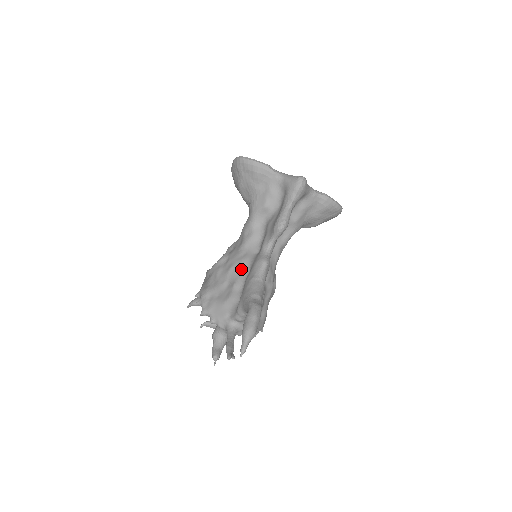
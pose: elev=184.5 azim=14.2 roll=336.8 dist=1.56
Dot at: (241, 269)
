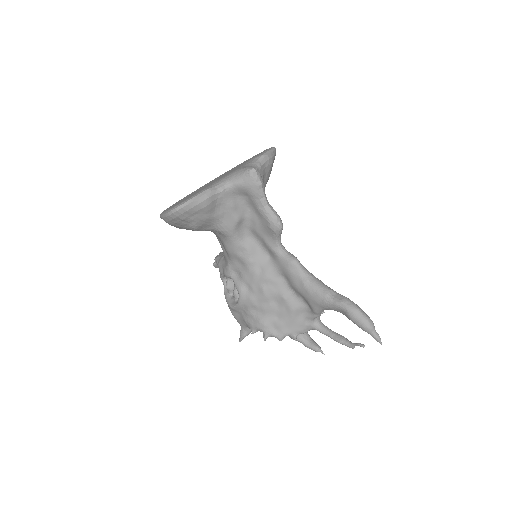
Dot at: (274, 283)
